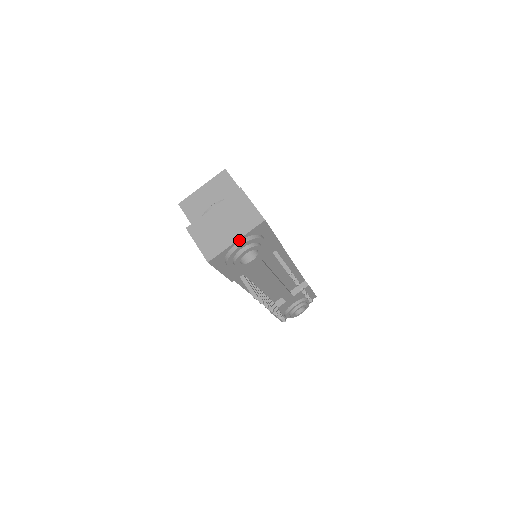
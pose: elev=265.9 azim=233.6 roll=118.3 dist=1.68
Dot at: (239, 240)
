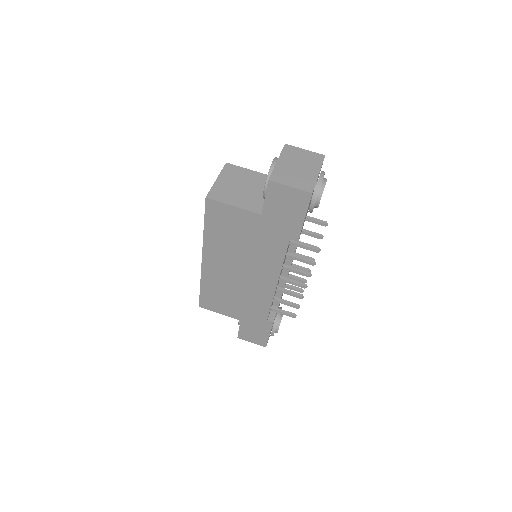
Dot at: occluded
